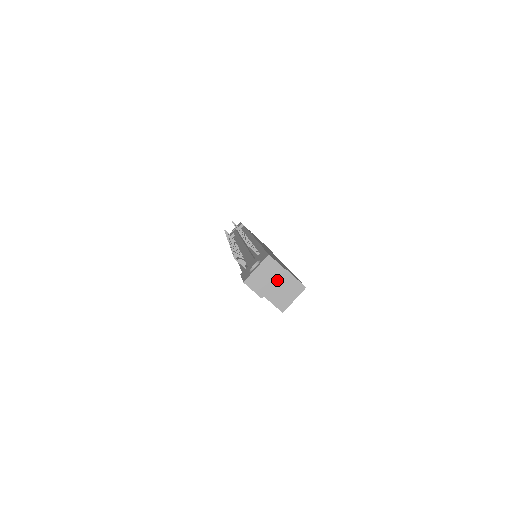
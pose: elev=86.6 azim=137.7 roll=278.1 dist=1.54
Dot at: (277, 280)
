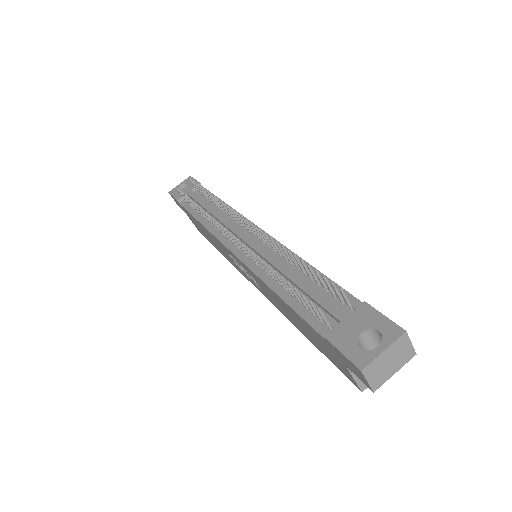
Dot at: (401, 366)
